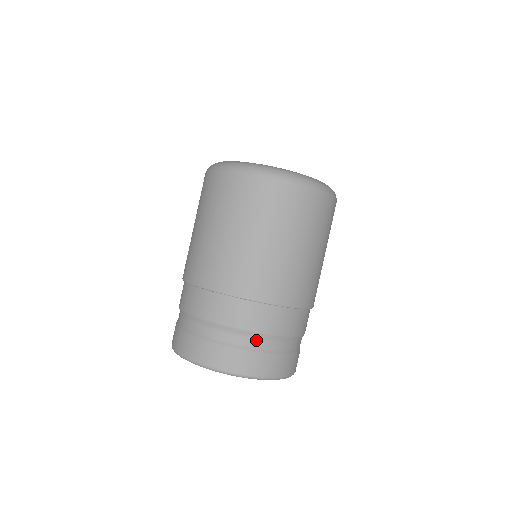
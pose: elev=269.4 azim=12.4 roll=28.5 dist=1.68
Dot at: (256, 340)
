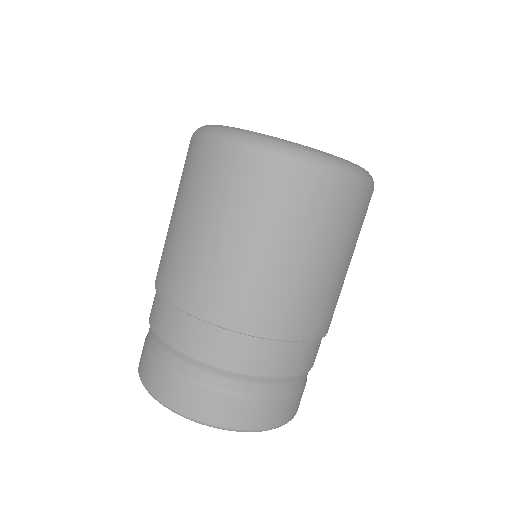
Dot at: (165, 351)
